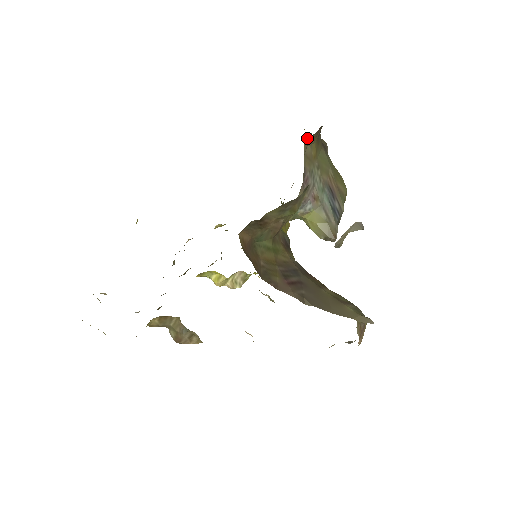
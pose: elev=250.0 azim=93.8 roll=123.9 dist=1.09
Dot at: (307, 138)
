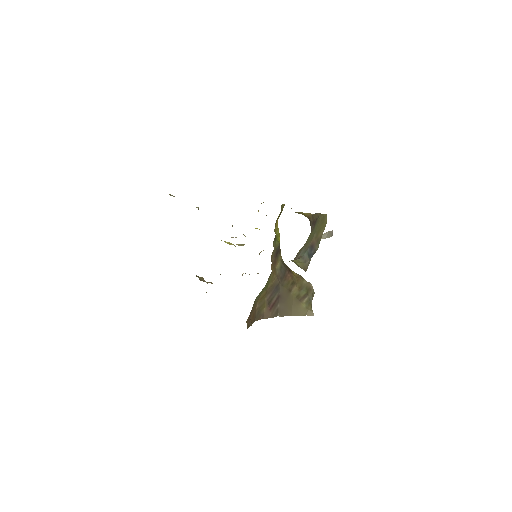
Dot at: occluded
